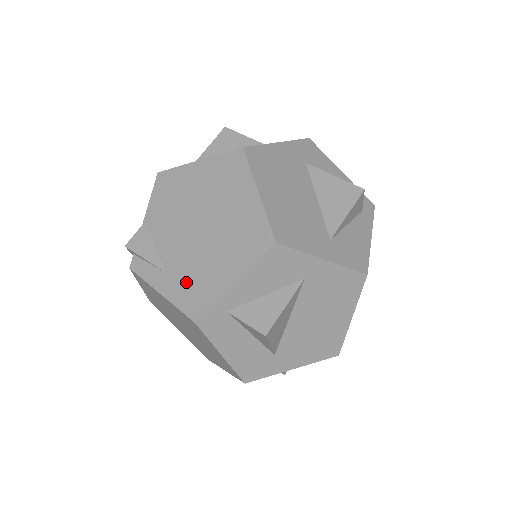
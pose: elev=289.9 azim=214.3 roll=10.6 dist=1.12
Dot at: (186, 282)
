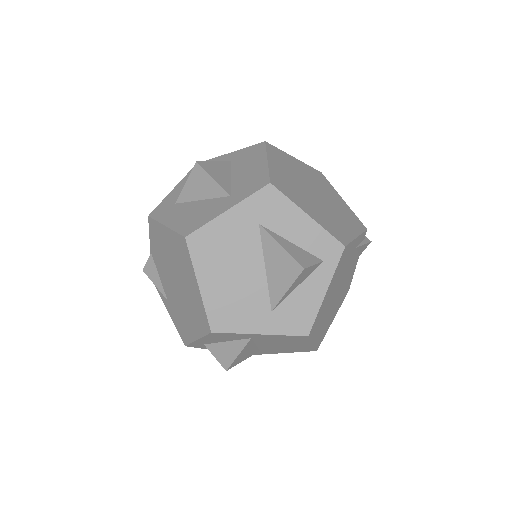
Dot at: (177, 317)
